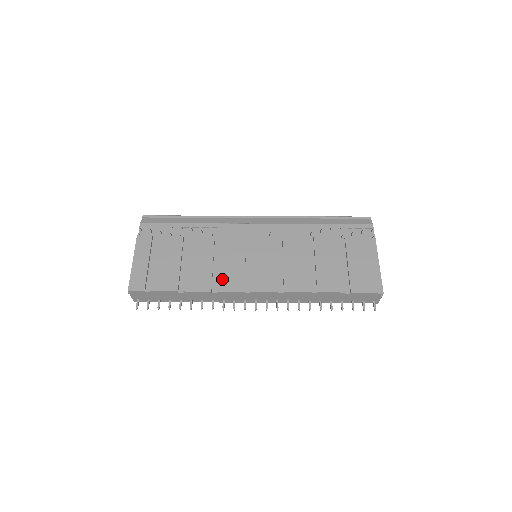
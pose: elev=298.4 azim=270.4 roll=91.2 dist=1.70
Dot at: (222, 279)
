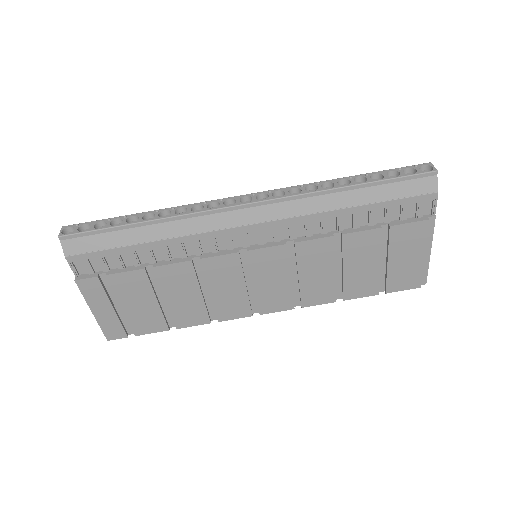
Dot at: (220, 309)
